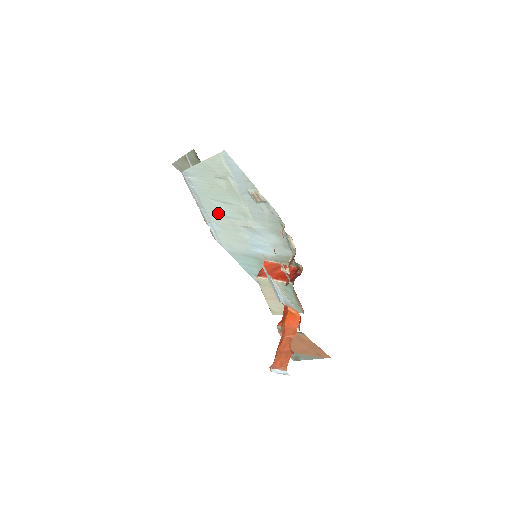
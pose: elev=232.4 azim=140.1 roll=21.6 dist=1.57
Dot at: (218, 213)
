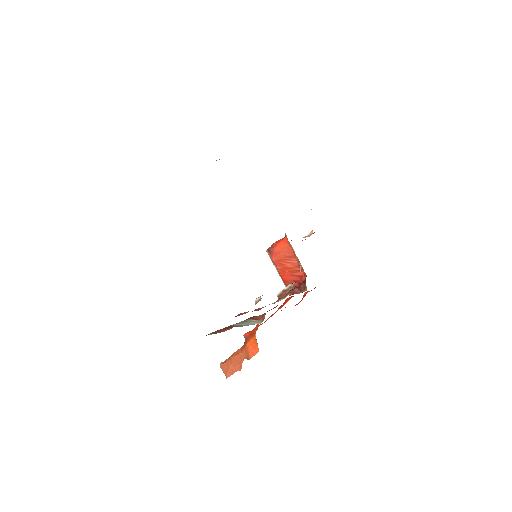
Dot at: occluded
